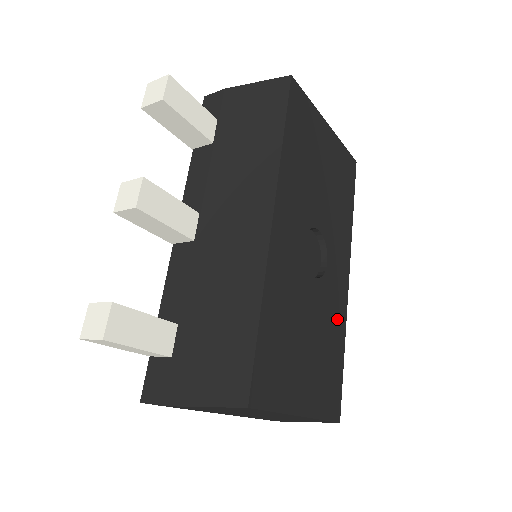
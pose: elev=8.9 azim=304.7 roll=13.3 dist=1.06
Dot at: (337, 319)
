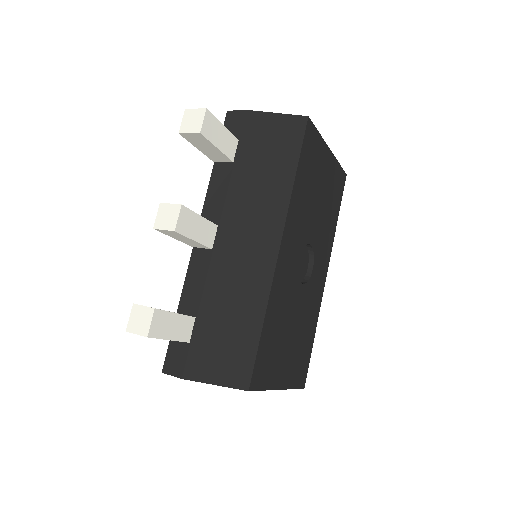
Dot at: (313, 312)
